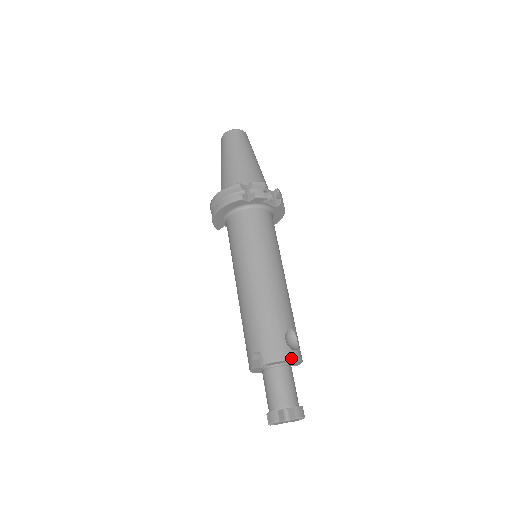
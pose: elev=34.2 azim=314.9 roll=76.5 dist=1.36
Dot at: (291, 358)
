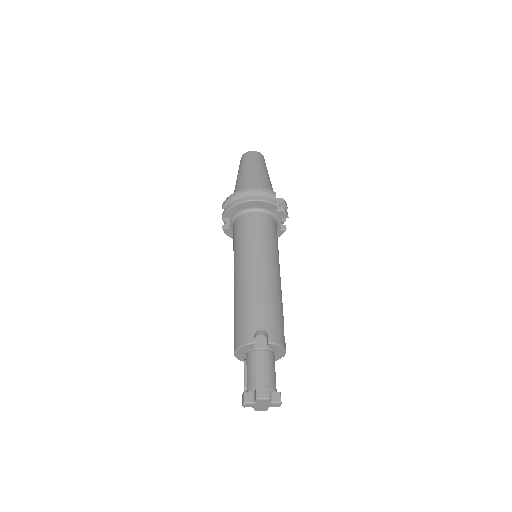
Dot at: occluded
